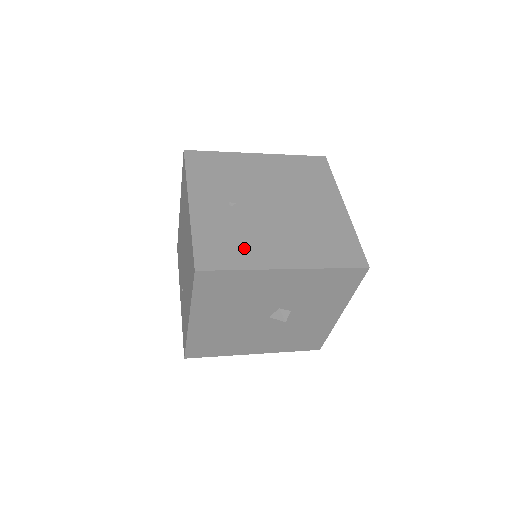
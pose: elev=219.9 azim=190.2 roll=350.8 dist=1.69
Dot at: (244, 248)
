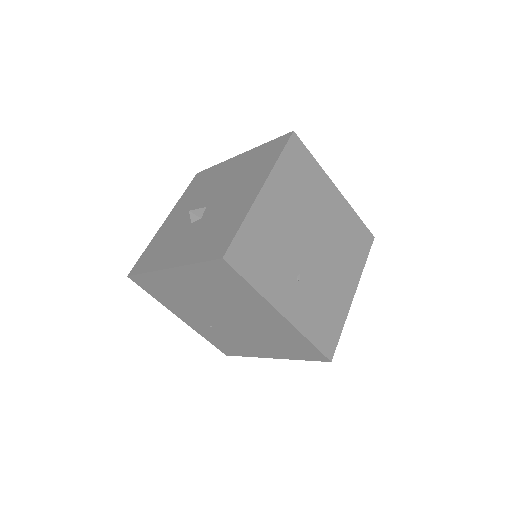
Dot at: (333, 308)
